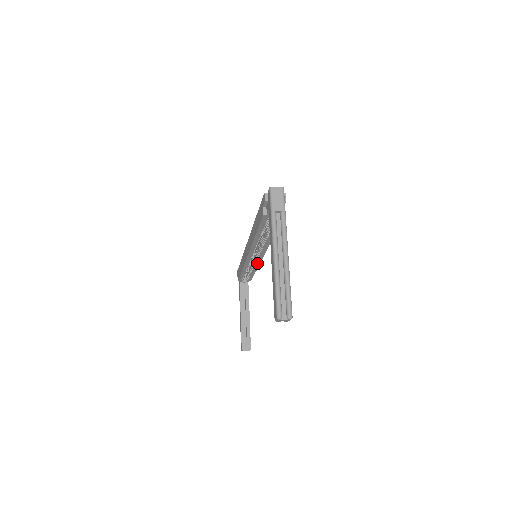
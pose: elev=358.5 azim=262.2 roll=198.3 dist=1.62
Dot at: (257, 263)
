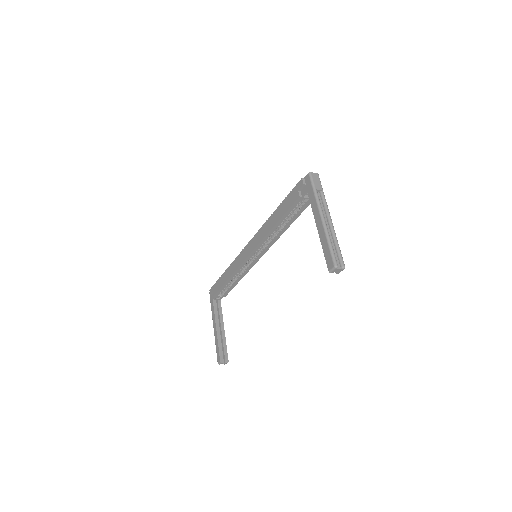
Dot at: (248, 268)
